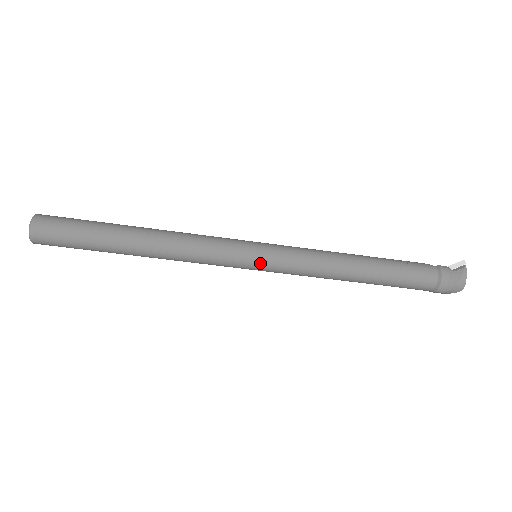
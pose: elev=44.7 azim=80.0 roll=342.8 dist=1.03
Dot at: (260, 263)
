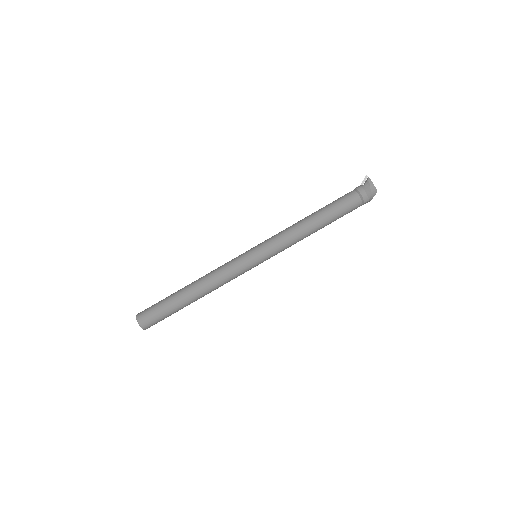
Dot at: (259, 257)
